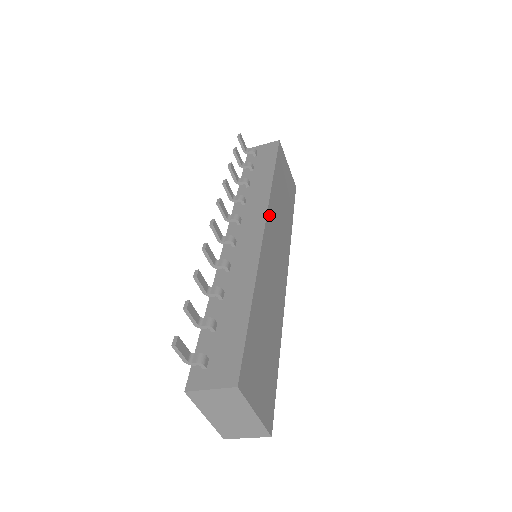
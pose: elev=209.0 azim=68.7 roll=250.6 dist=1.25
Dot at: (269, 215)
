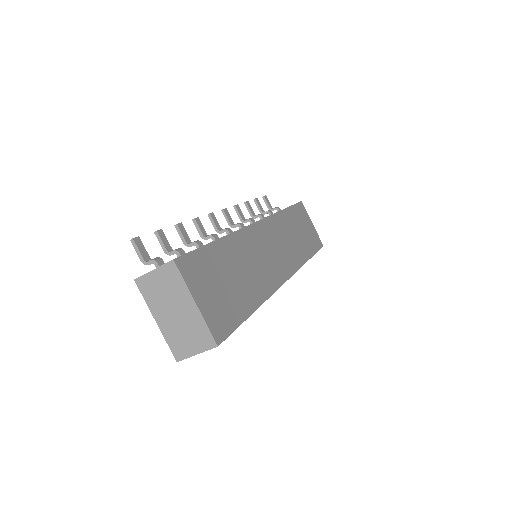
Dot at: (269, 221)
